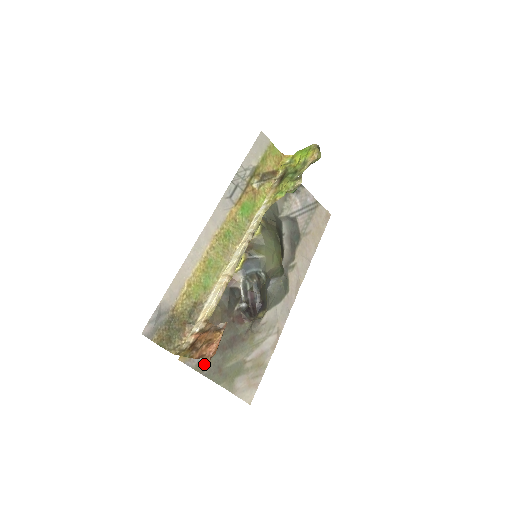
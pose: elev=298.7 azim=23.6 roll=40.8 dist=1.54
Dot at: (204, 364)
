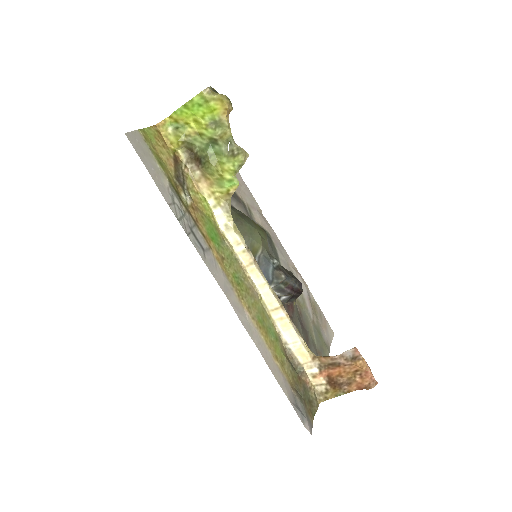
Dot at: occluded
